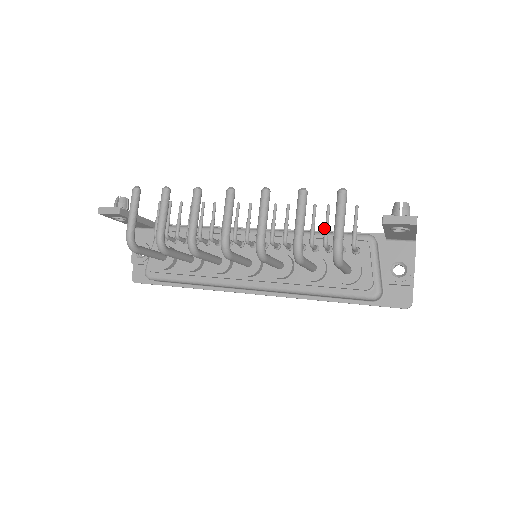
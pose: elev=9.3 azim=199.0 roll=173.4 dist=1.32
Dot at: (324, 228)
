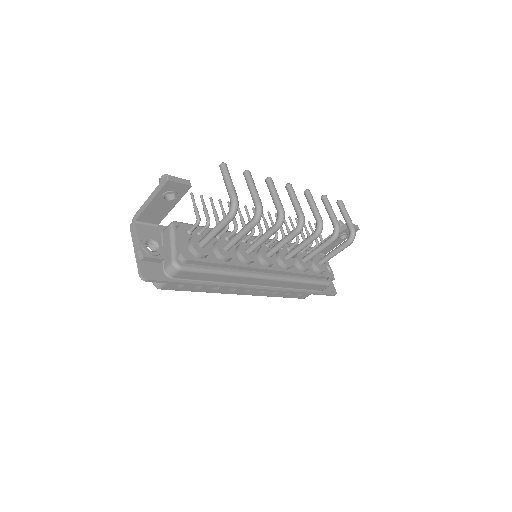
Dot at: (308, 233)
